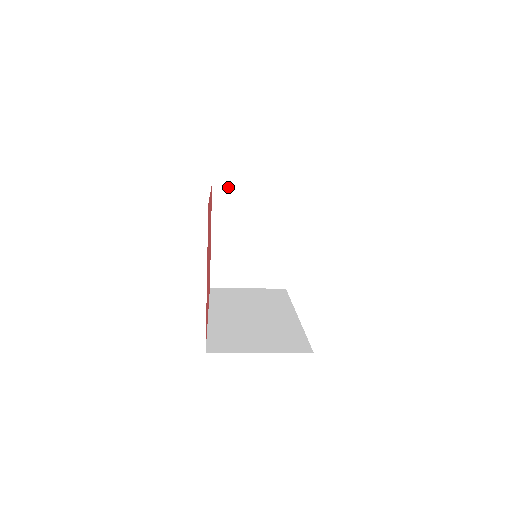
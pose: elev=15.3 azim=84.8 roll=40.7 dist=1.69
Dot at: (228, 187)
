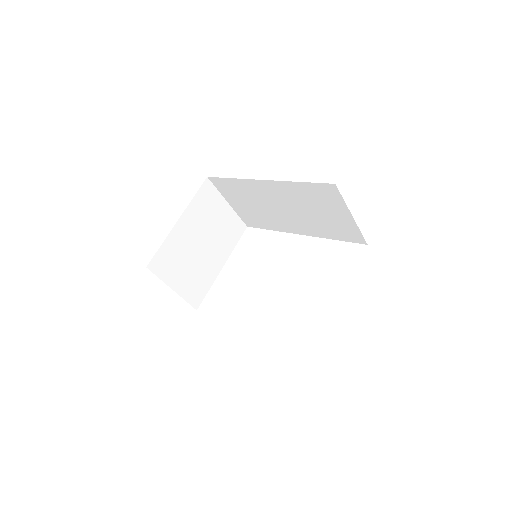
Dot at: (214, 190)
